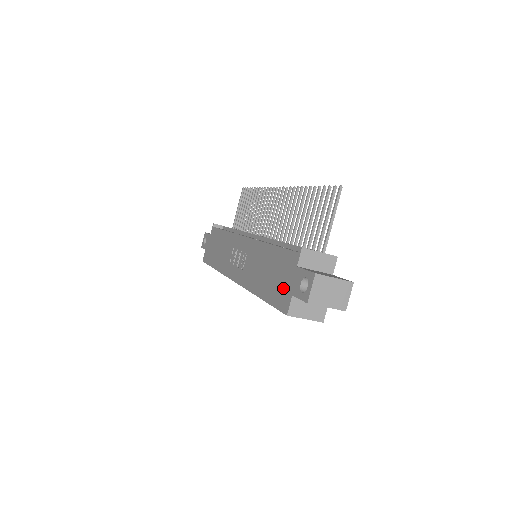
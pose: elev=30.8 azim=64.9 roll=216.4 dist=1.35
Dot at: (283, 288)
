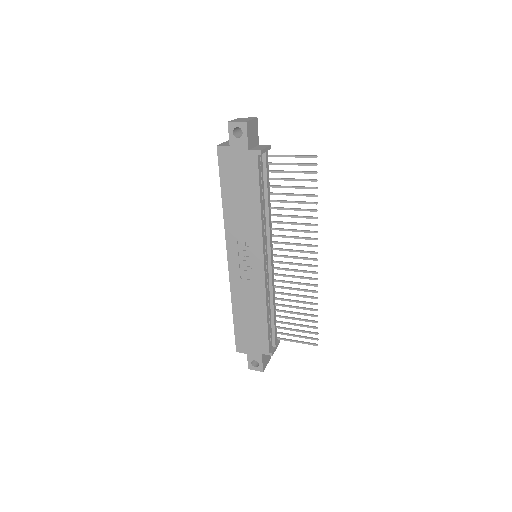
Dot at: (247, 344)
